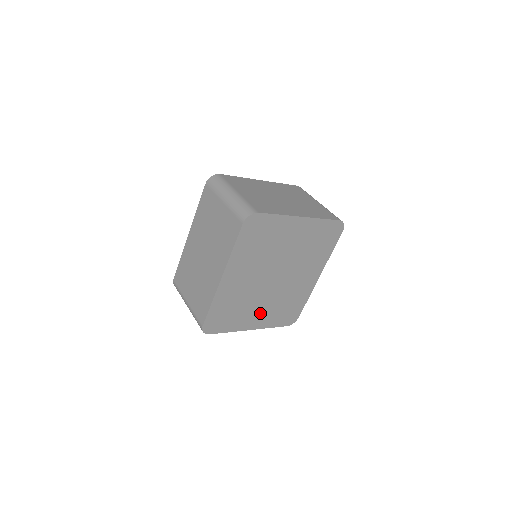
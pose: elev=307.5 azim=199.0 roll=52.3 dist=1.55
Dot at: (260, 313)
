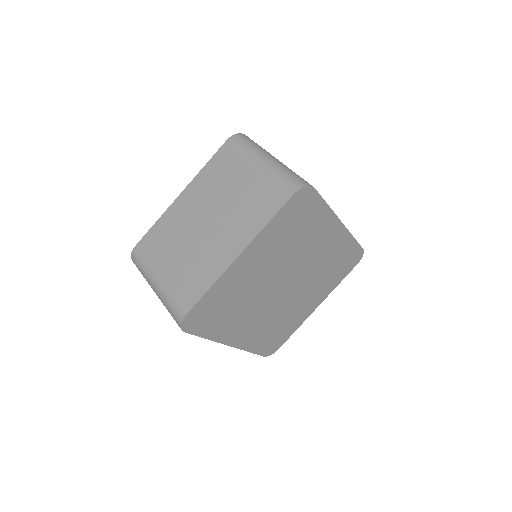
Dot at: (310, 298)
